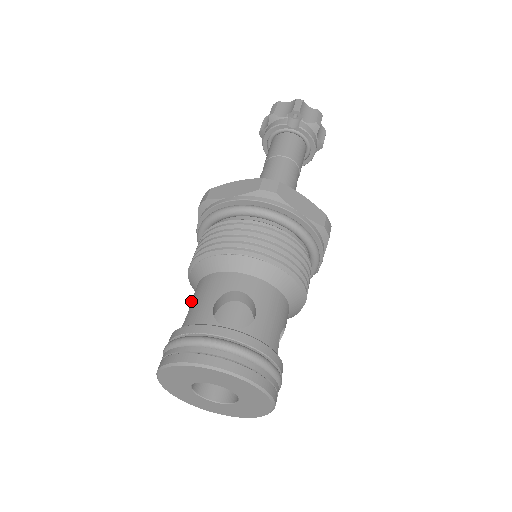
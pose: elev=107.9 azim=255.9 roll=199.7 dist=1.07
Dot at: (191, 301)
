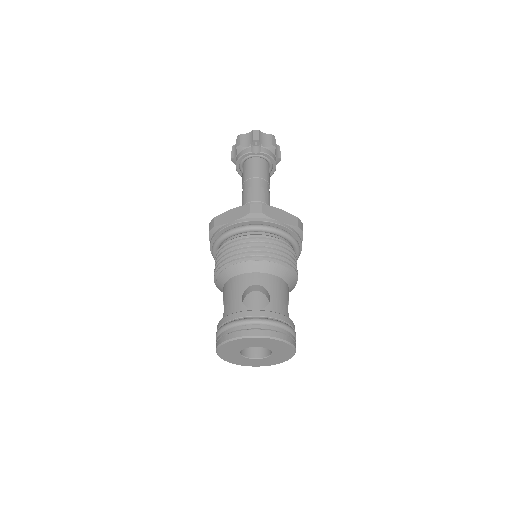
Dot at: (224, 298)
